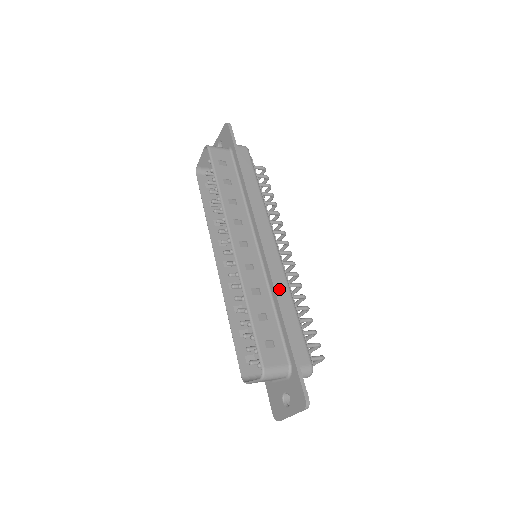
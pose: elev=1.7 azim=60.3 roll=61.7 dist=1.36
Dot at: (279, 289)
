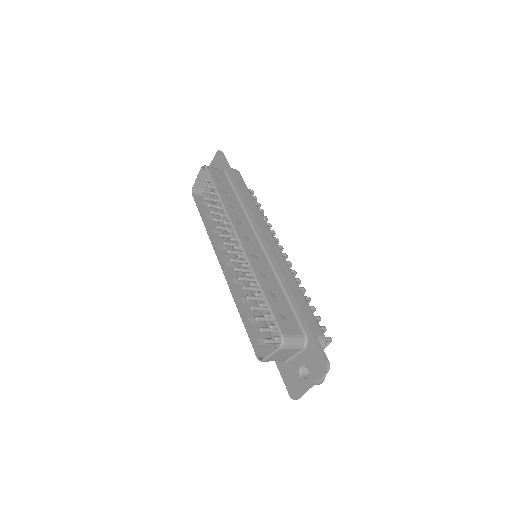
Dot at: (285, 274)
